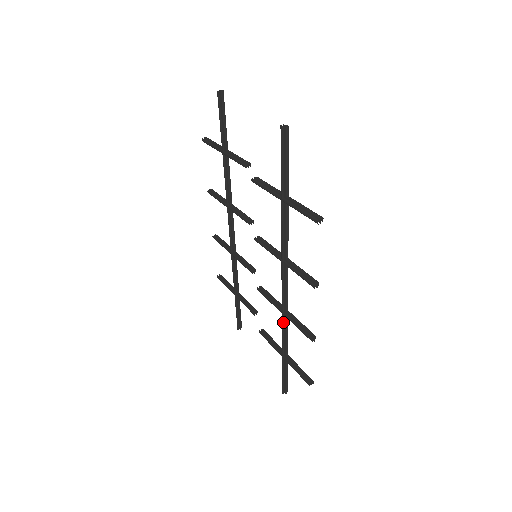
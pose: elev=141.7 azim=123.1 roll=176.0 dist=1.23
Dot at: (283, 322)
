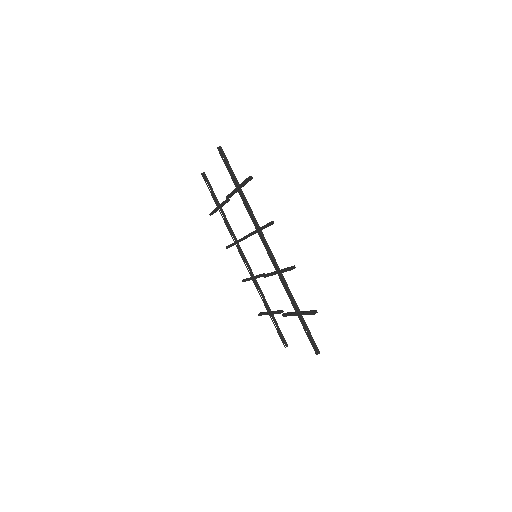
Dot at: (281, 280)
